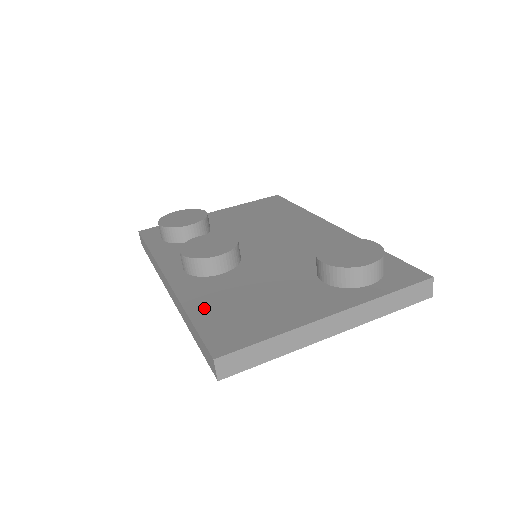
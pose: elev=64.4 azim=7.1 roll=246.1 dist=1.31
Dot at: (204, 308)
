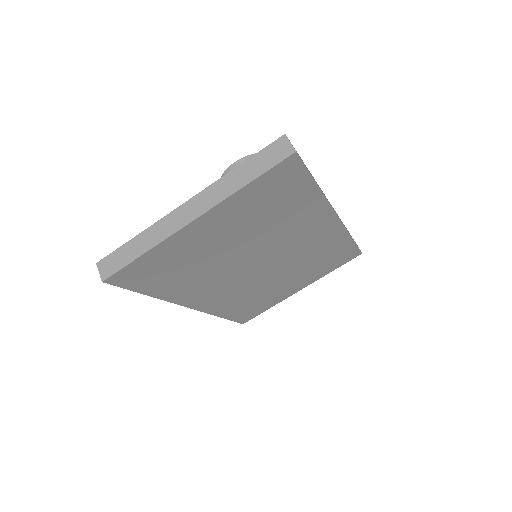
Dot at: occluded
